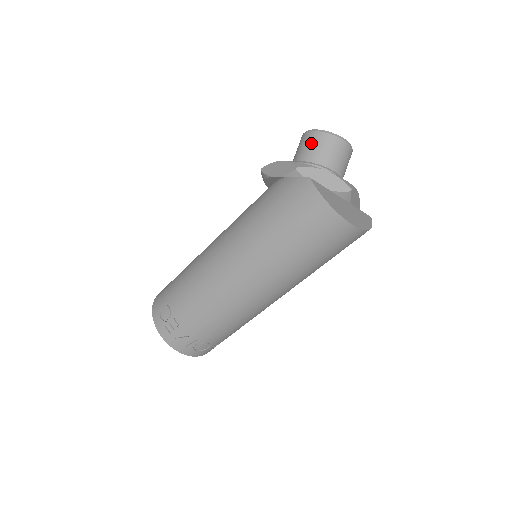
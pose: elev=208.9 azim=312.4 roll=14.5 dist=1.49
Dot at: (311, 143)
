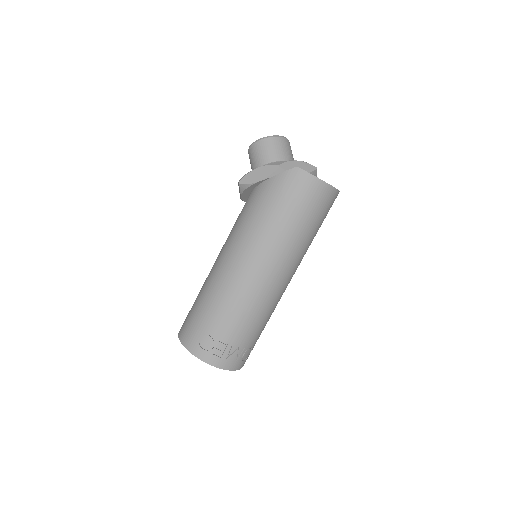
Dot at: (266, 148)
